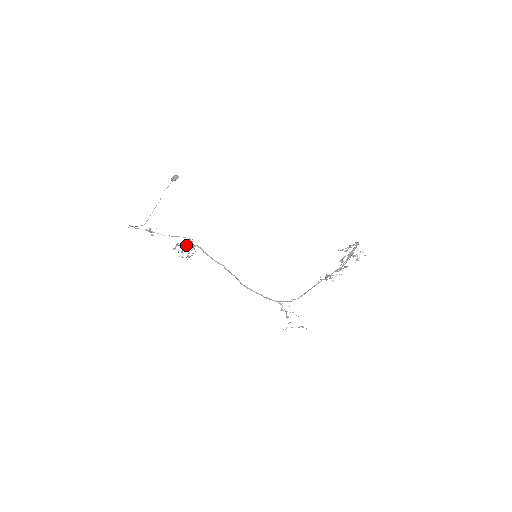
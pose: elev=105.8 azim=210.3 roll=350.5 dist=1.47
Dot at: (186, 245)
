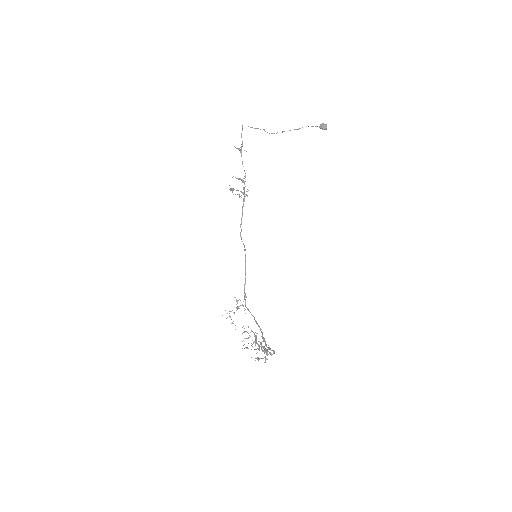
Dot at: (244, 187)
